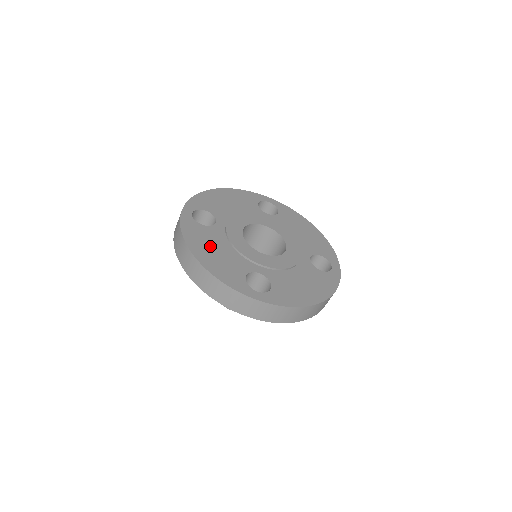
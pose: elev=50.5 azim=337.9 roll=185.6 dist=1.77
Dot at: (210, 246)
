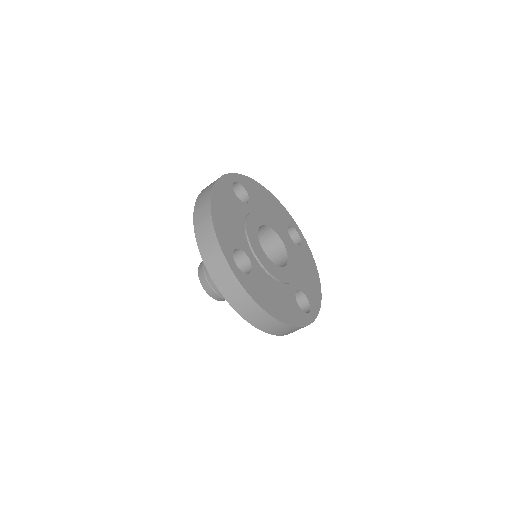
Dot at: (228, 208)
